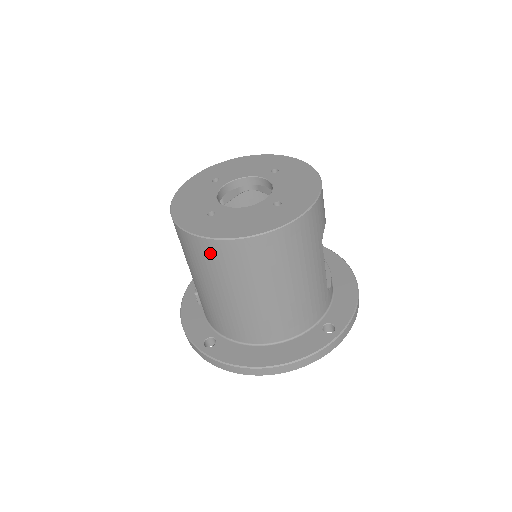
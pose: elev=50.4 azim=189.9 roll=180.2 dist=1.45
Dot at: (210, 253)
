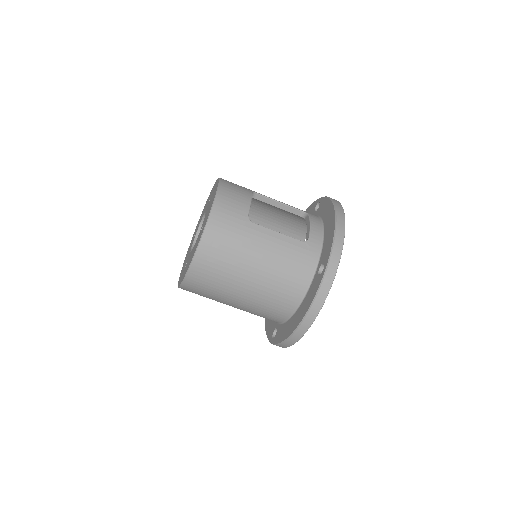
Dot at: (194, 290)
